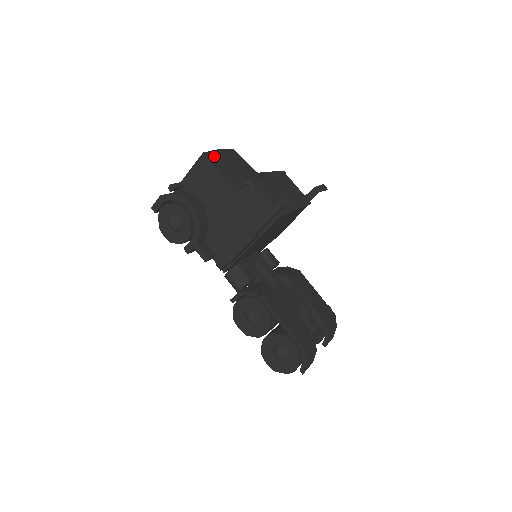
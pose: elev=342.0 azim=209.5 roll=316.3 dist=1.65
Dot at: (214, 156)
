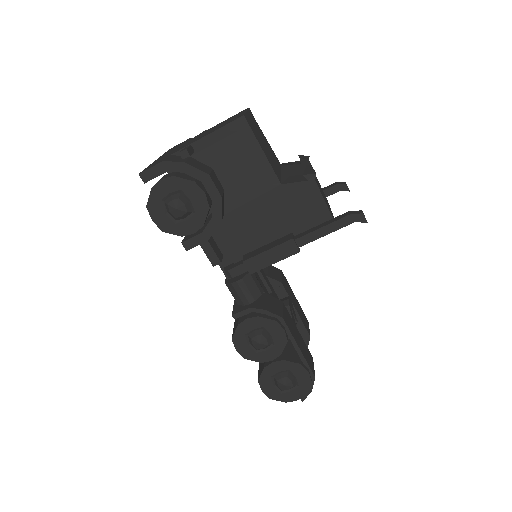
Dot at: (251, 121)
